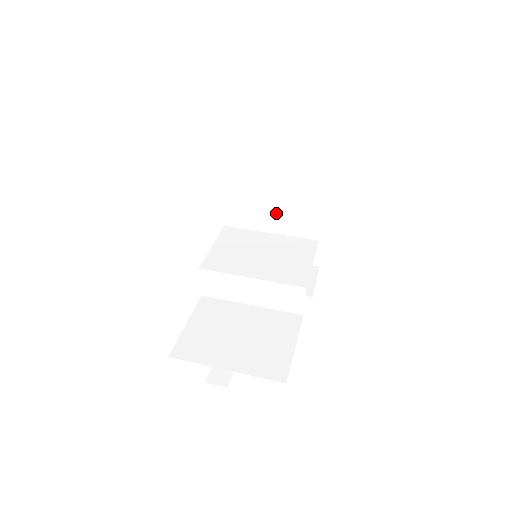
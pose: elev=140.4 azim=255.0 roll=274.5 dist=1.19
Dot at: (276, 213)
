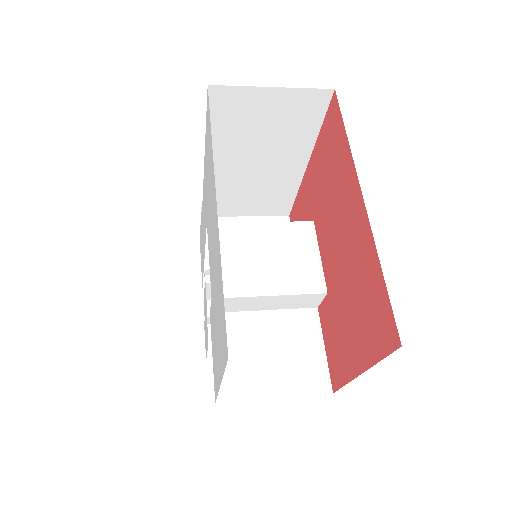
Dot at: (247, 180)
